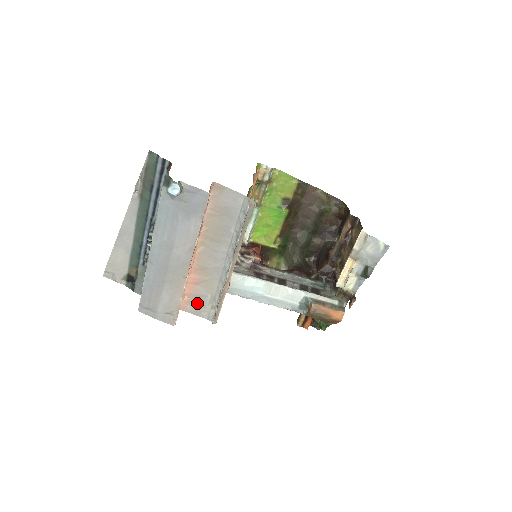
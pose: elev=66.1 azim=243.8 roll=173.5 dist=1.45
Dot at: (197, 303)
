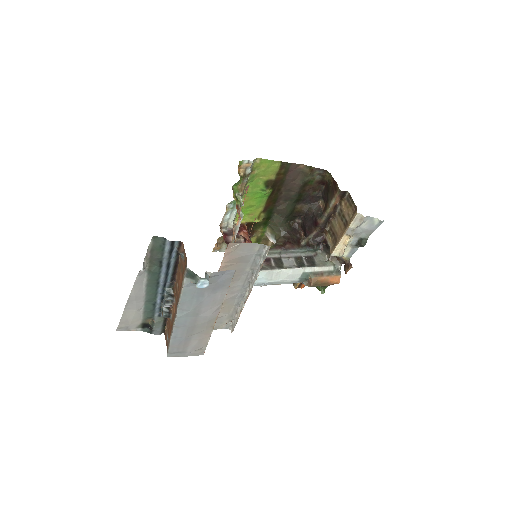
Dot at: occluded
